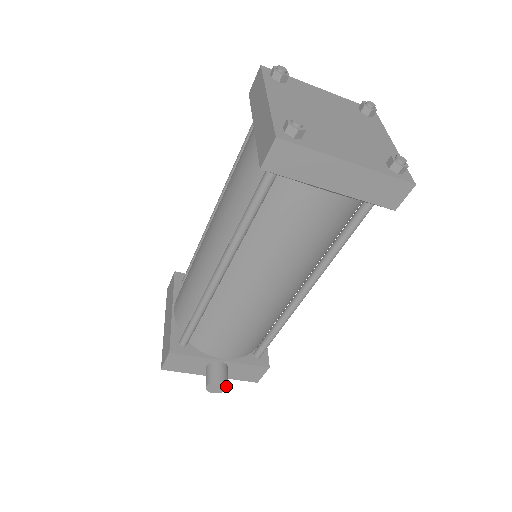
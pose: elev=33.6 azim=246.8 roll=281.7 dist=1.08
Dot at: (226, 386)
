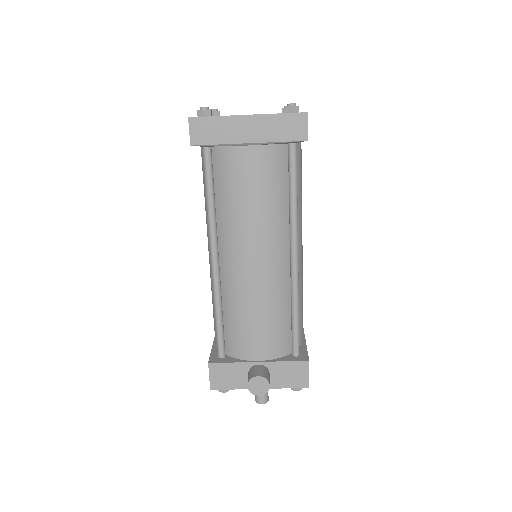
Dot at: (266, 381)
